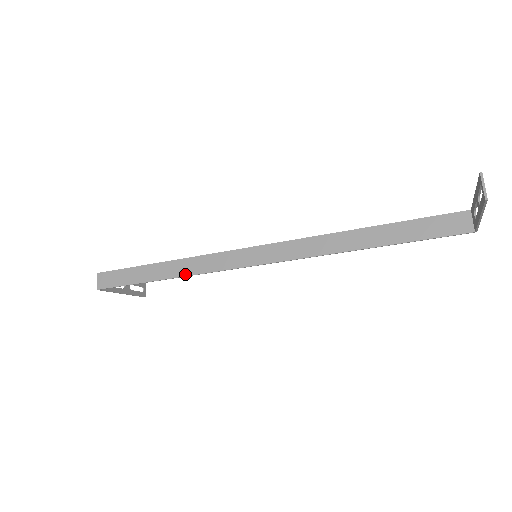
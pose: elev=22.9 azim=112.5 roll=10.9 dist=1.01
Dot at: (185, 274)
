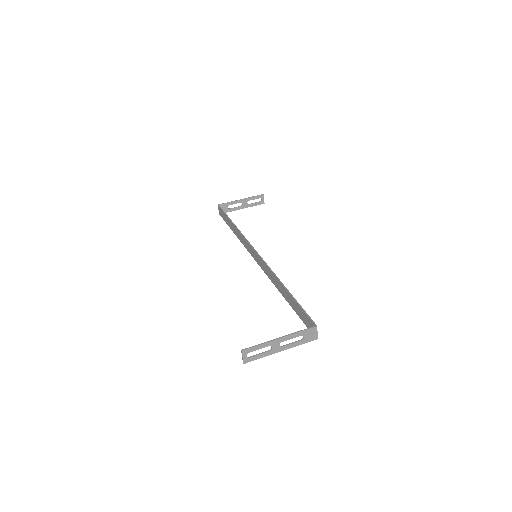
Dot at: (239, 238)
